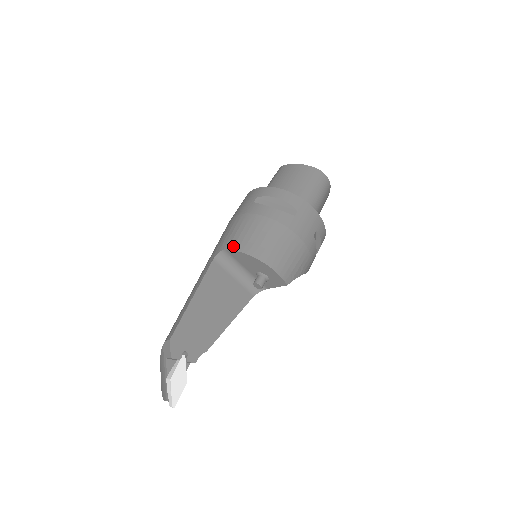
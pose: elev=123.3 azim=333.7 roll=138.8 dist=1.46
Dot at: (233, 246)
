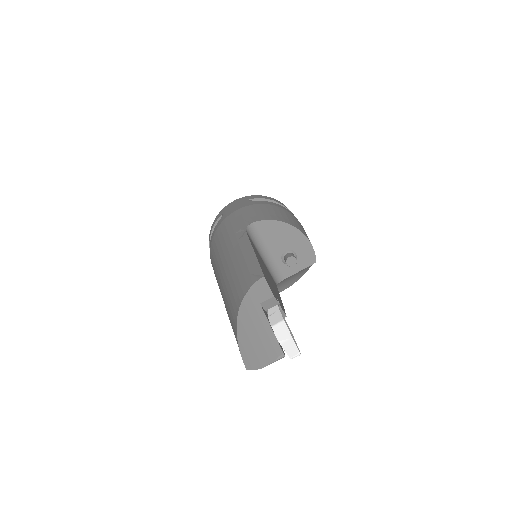
Dot at: (264, 218)
